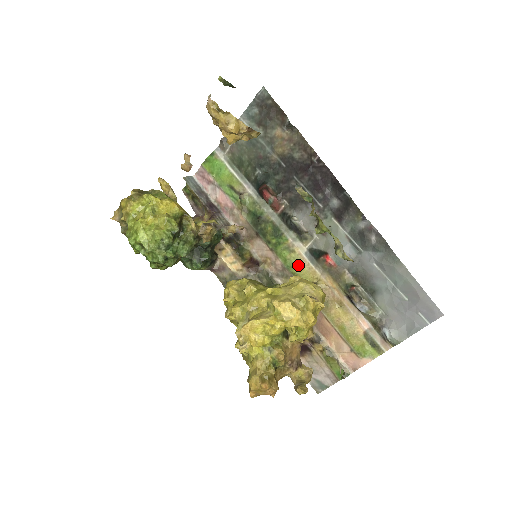
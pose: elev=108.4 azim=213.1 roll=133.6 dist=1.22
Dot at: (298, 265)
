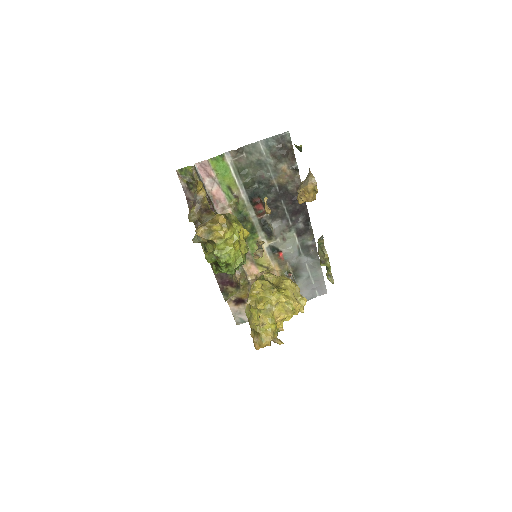
Dot at: occluded
